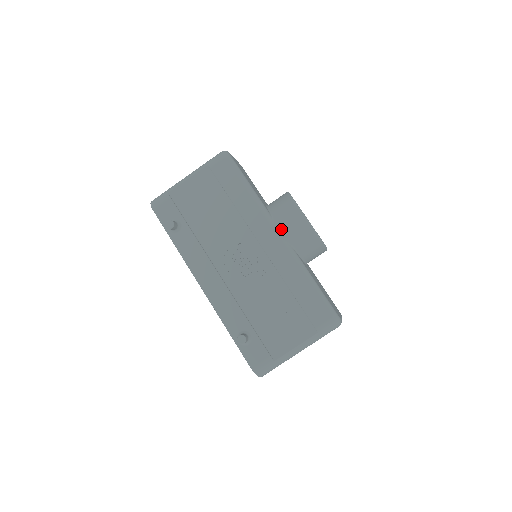
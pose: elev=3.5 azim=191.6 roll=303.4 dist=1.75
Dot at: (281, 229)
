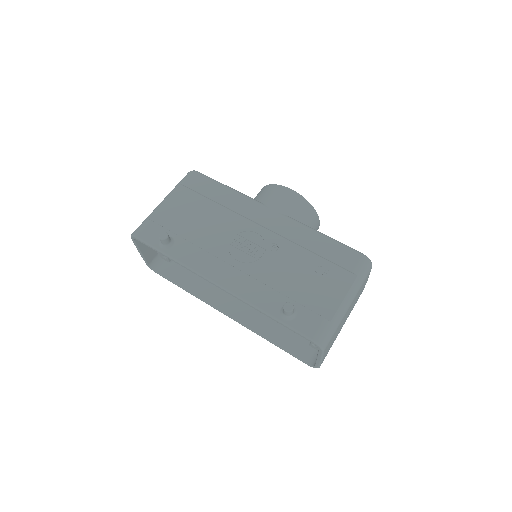
Dot at: (275, 206)
